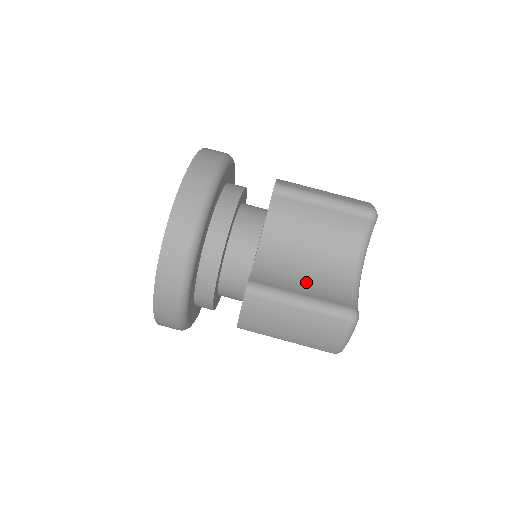
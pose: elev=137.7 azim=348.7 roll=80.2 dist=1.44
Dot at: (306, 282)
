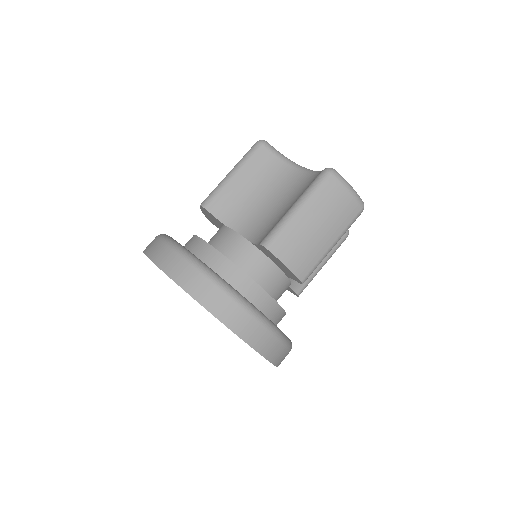
Dot at: (287, 205)
